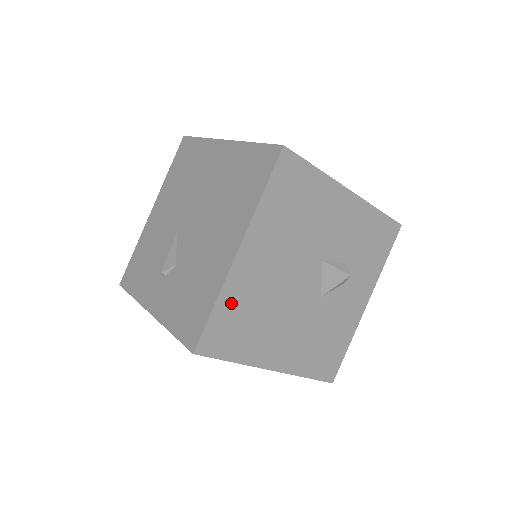
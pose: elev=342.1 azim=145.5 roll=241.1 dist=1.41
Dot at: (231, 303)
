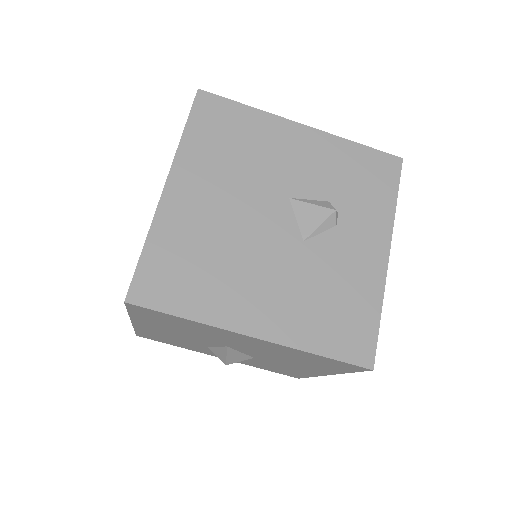
Dot at: (167, 243)
